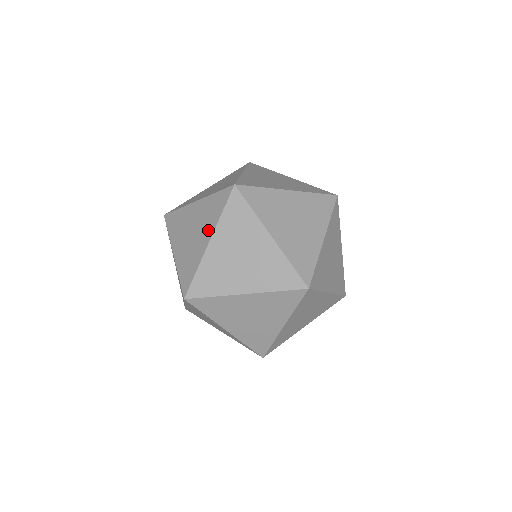
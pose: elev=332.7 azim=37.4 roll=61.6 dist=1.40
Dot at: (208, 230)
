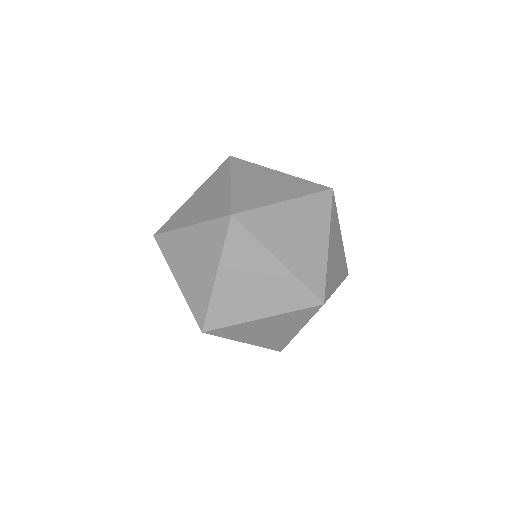
Dot at: (212, 262)
